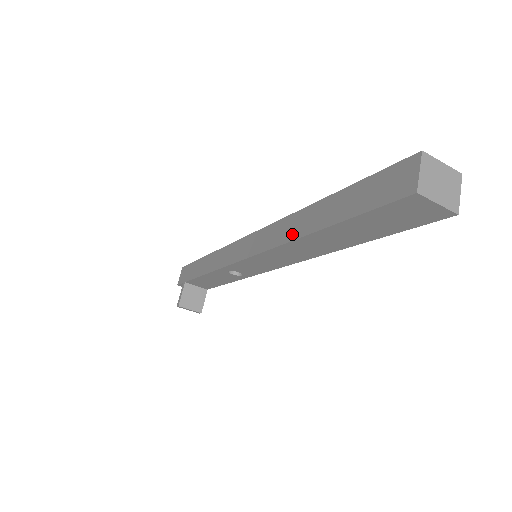
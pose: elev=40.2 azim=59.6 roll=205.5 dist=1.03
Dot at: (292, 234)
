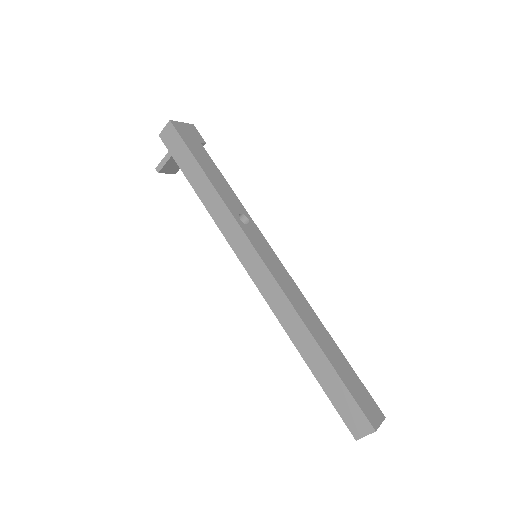
Dot at: (292, 333)
